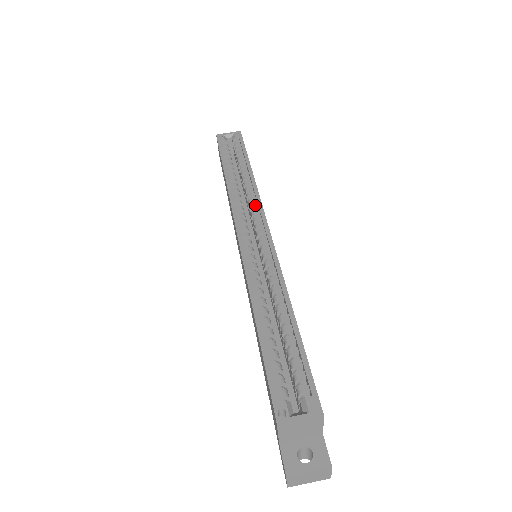
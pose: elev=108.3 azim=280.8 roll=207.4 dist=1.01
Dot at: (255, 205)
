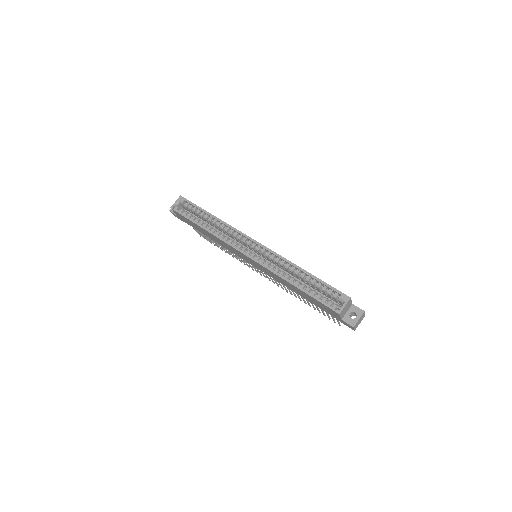
Dot at: (236, 234)
